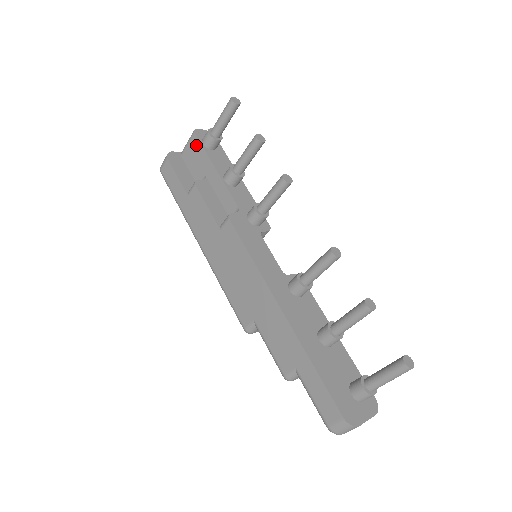
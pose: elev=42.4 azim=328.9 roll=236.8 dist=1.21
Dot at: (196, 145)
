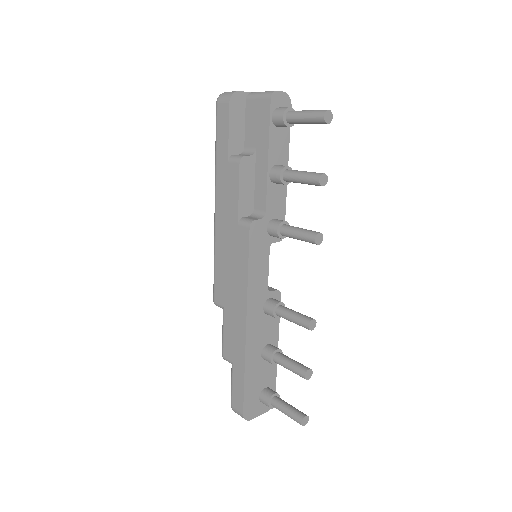
Dot at: (265, 111)
